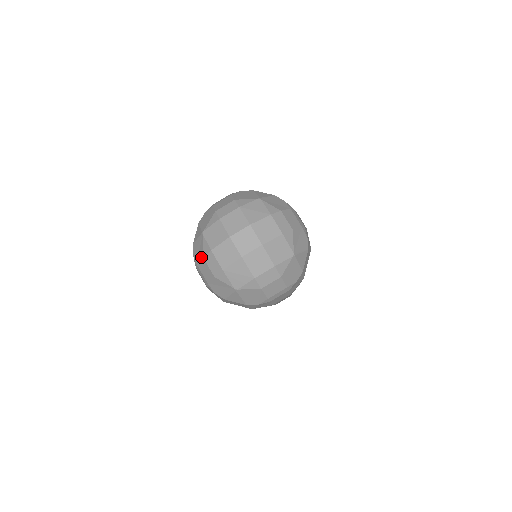
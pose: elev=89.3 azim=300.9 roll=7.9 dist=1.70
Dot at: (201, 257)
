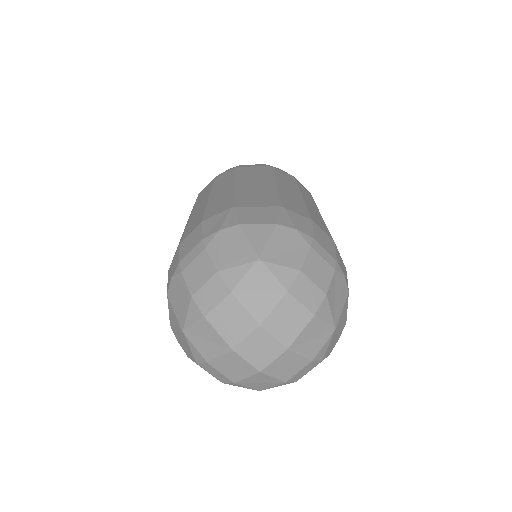
Dot at: (192, 359)
